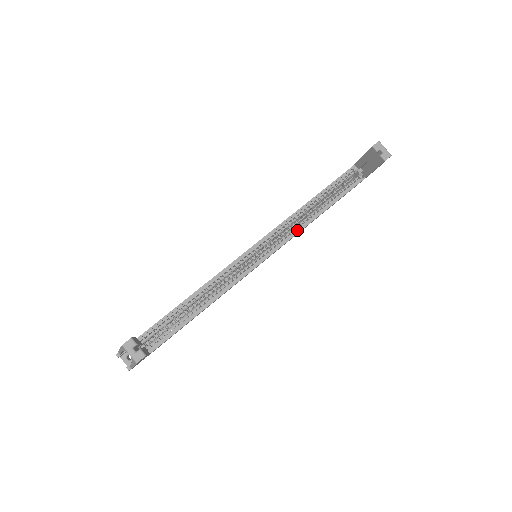
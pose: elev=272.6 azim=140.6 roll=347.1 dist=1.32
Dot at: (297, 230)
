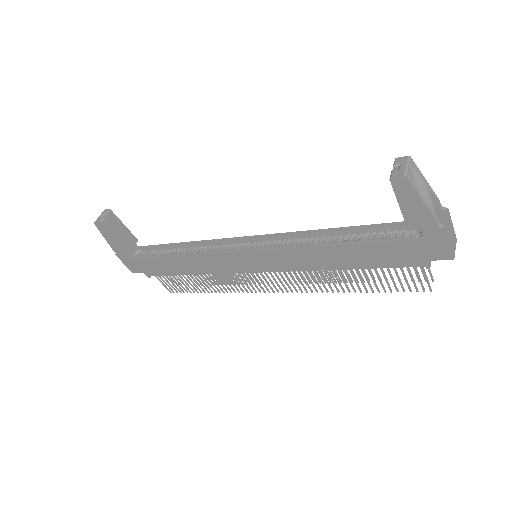
Dot at: (294, 247)
